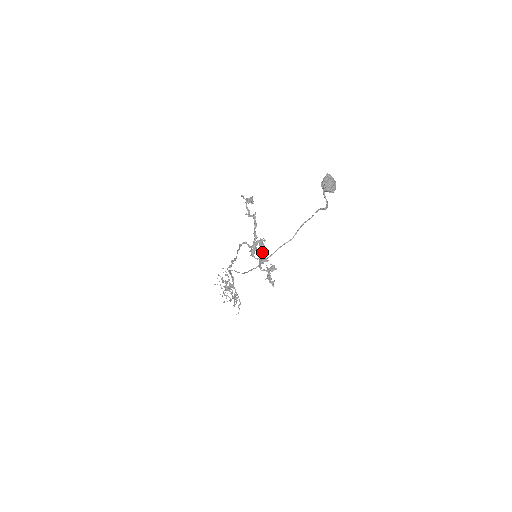
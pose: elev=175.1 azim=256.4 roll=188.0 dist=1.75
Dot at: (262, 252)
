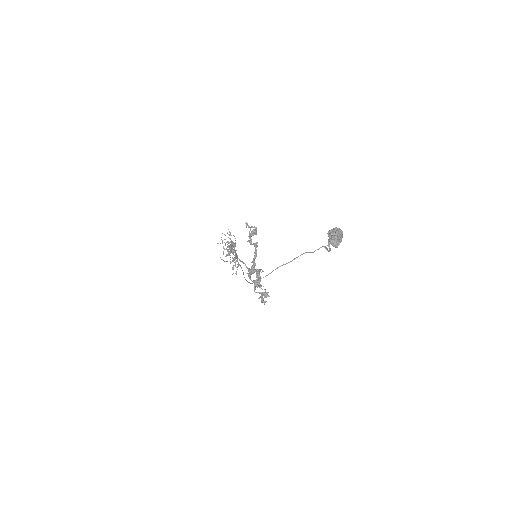
Dot at: (257, 284)
